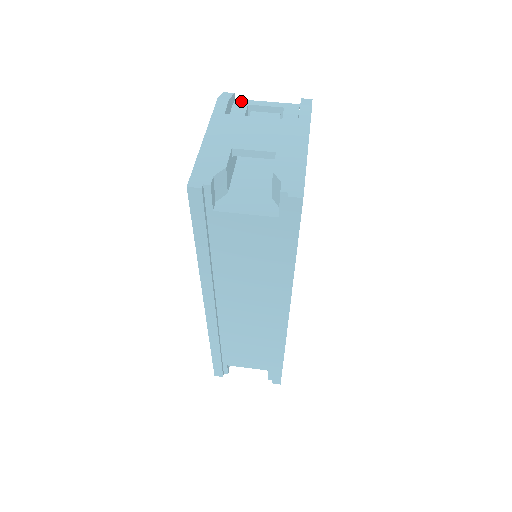
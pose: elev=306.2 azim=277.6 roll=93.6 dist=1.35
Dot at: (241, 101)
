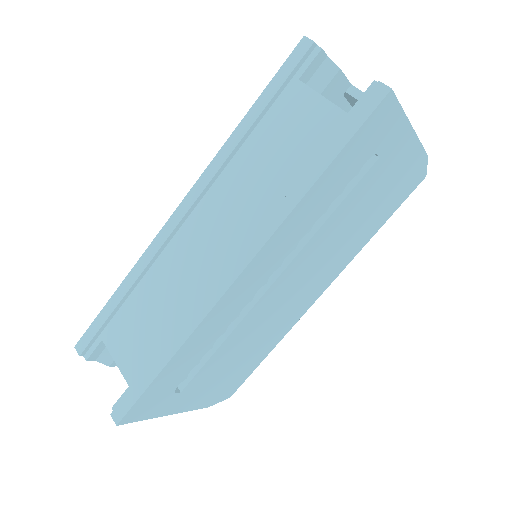
Dot at: occluded
